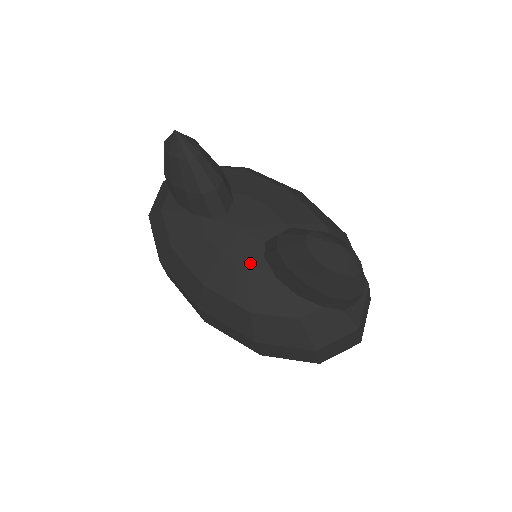
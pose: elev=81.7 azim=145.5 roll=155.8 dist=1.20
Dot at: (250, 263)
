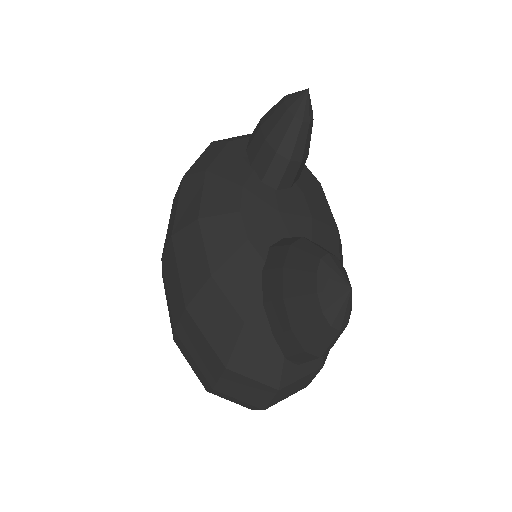
Dot at: (254, 239)
